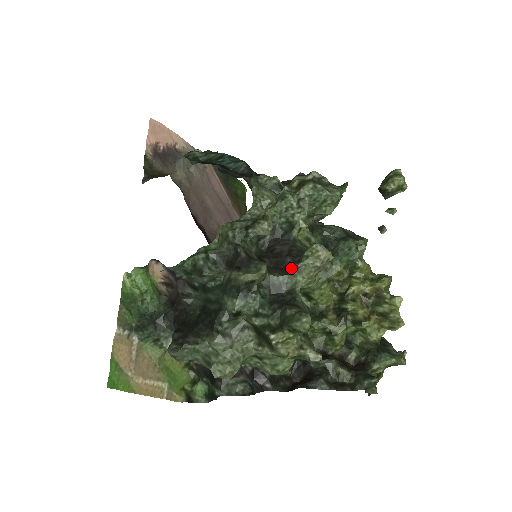
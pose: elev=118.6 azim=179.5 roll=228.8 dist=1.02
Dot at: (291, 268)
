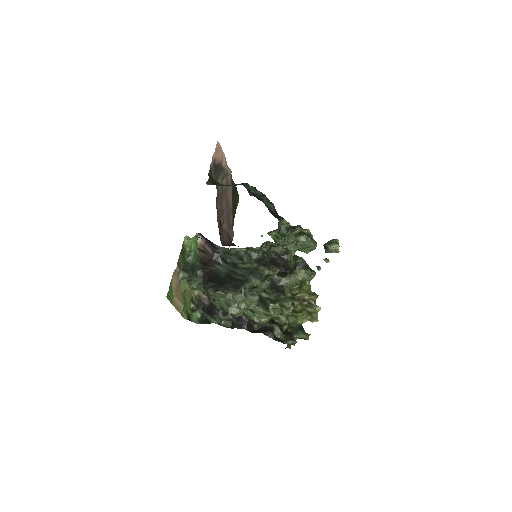
Dot at: (286, 275)
